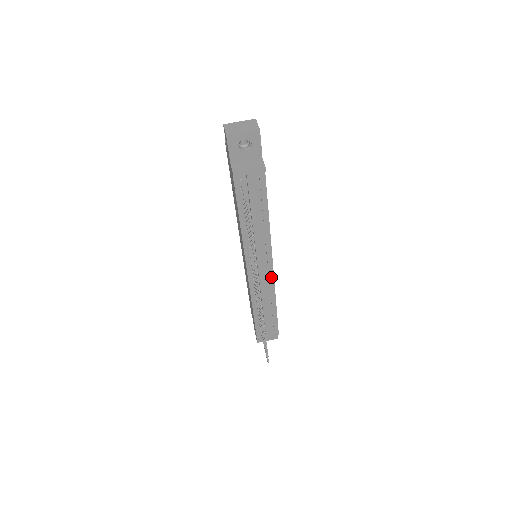
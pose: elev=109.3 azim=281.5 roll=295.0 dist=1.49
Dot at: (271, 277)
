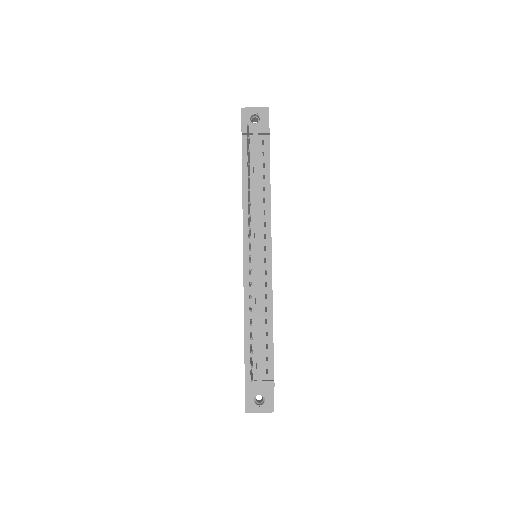
Dot at: (269, 274)
